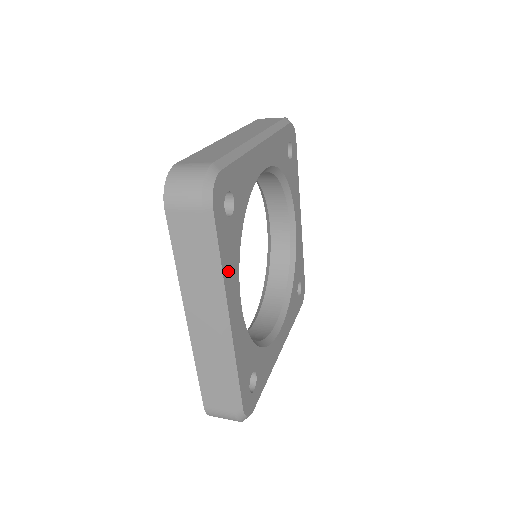
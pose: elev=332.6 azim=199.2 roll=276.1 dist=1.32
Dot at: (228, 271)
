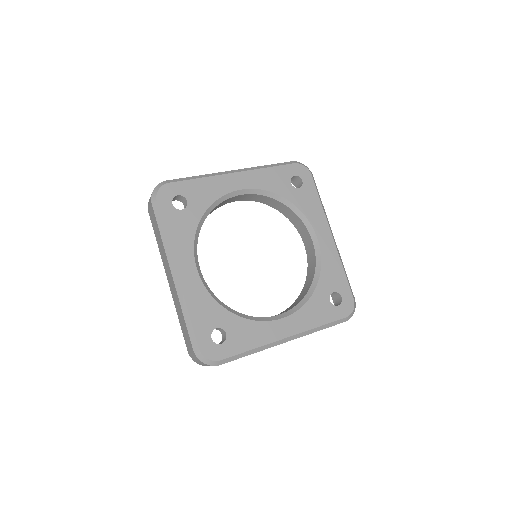
Dot at: (176, 241)
